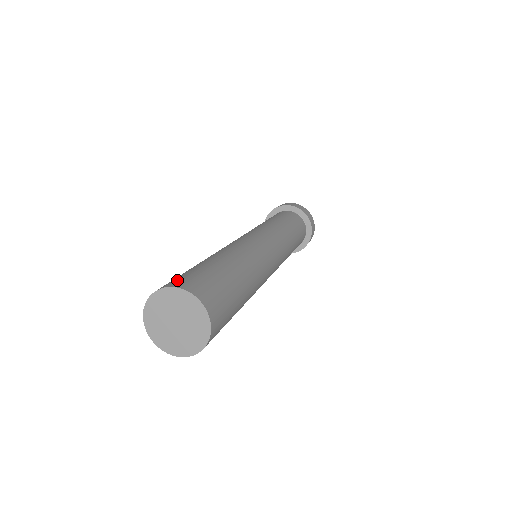
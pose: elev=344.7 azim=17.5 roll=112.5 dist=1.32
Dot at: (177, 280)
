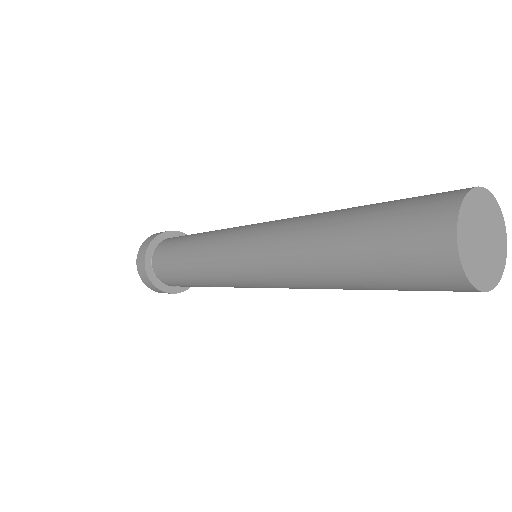
Dot at: (443, 193)
